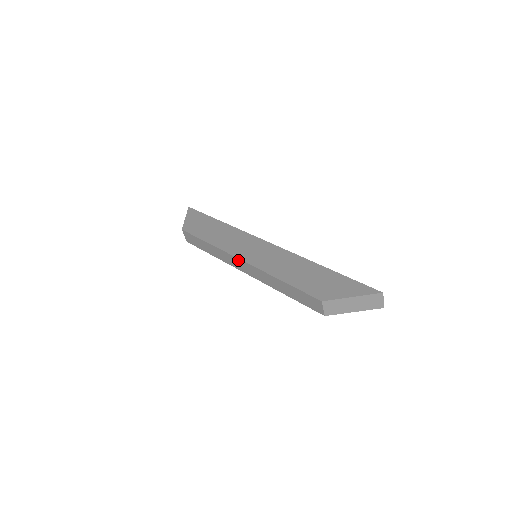
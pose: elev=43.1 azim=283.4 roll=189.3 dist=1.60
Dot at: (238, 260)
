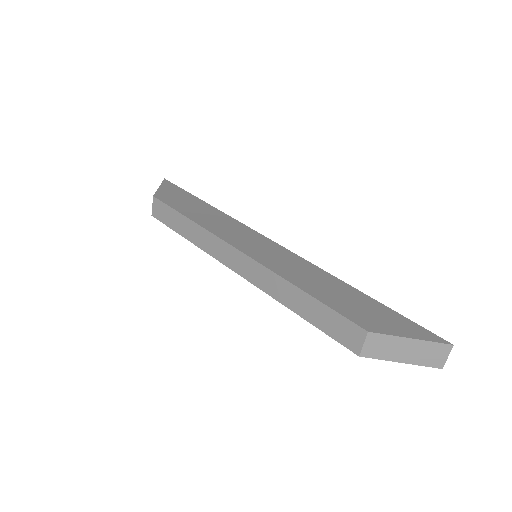
Dot at: (234, 251)
